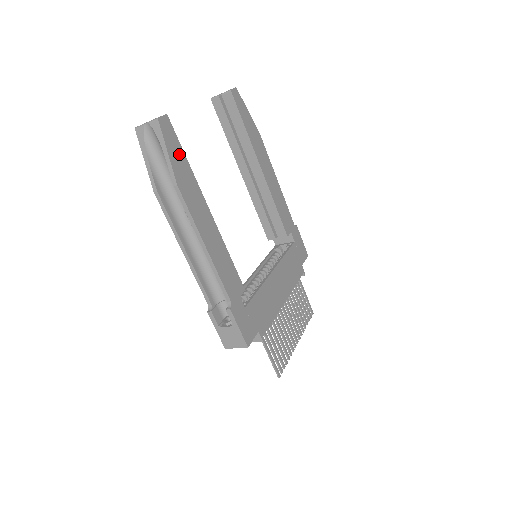
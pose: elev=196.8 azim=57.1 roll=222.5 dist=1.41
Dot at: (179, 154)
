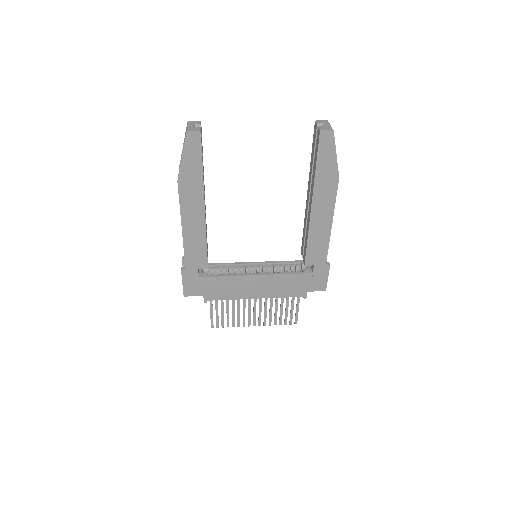
Dot at: (195, 162)
